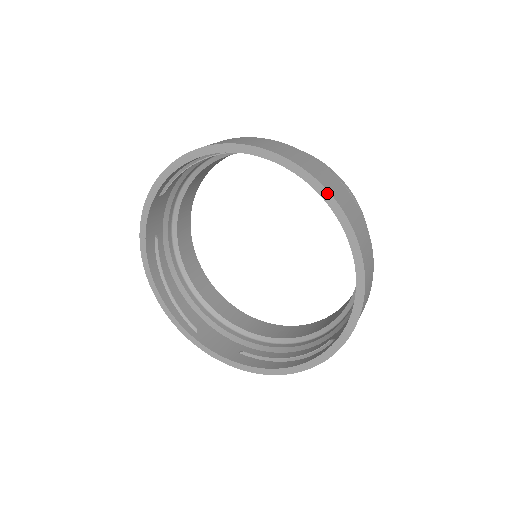
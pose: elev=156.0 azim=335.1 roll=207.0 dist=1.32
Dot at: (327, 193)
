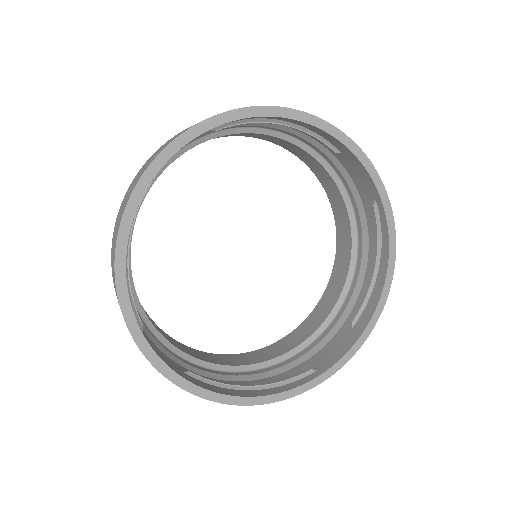
Dot at: (238, 111)
